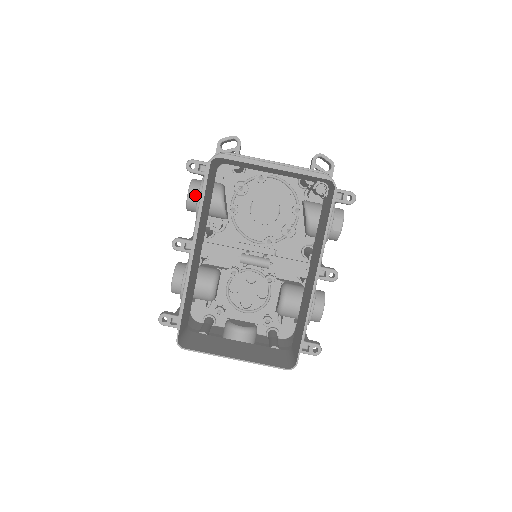
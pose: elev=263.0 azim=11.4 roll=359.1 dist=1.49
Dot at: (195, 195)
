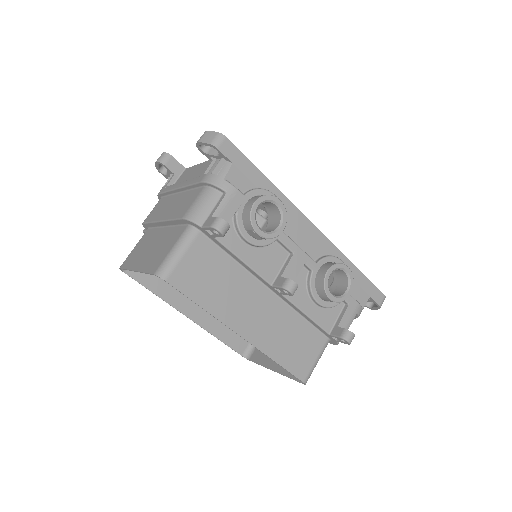
Dot at: occluded
